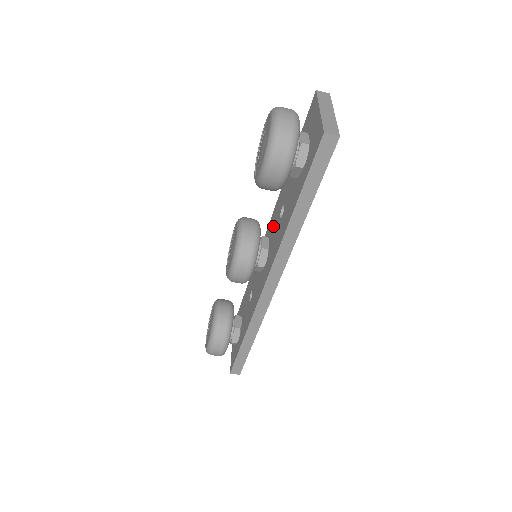
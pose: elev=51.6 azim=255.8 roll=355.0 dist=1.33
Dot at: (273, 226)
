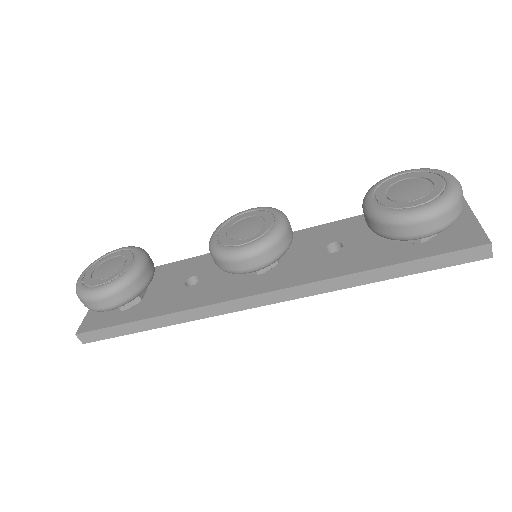
Dot at: (298, 246)
